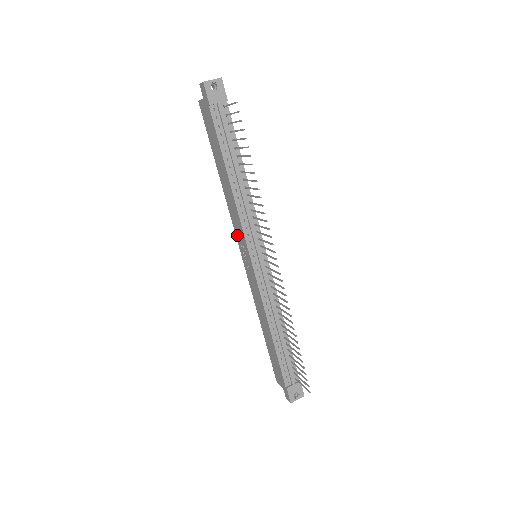
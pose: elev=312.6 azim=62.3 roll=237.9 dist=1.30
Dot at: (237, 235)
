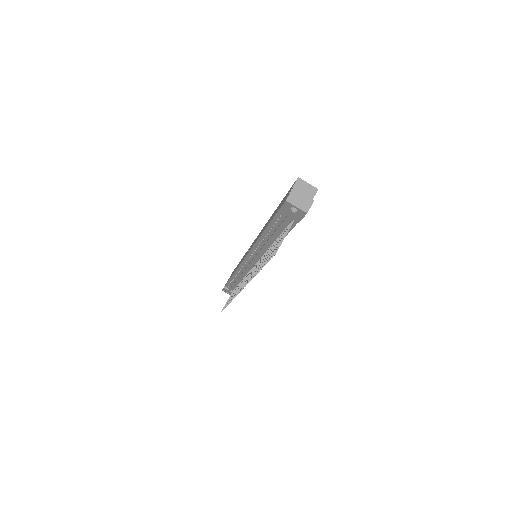
Dot at: occluded
